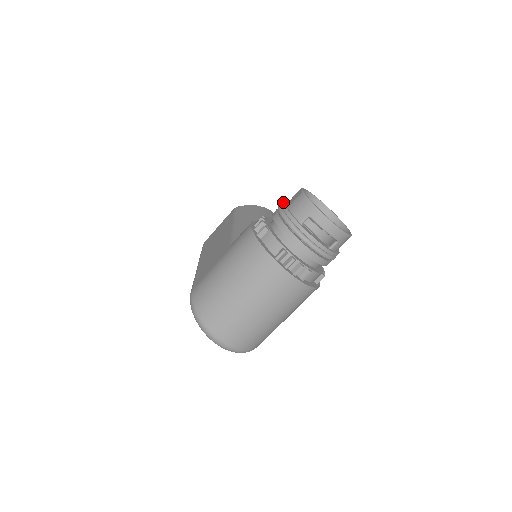
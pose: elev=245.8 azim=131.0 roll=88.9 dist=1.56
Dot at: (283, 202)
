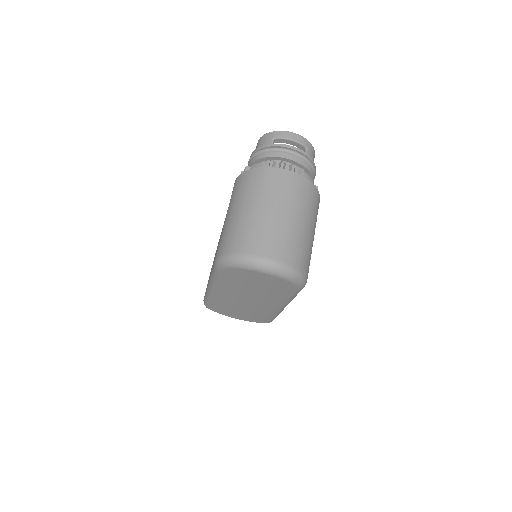
Dot at: occluded
